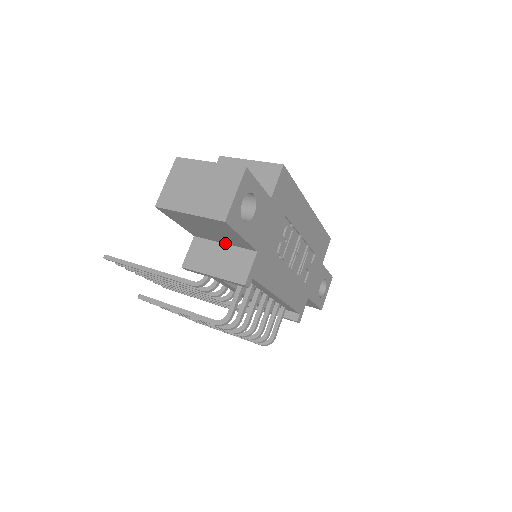
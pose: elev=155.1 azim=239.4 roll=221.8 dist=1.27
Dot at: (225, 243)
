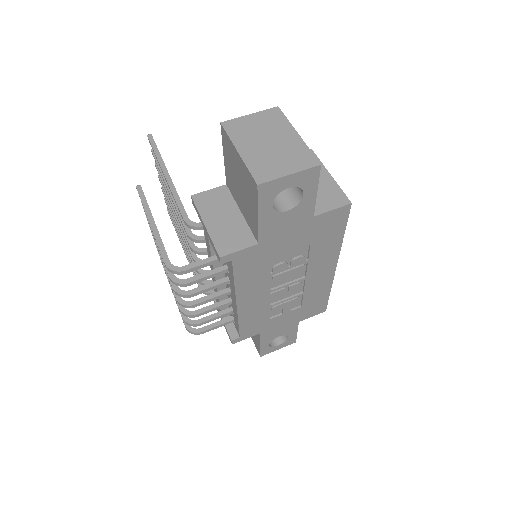
Dot at: (242, 213)
